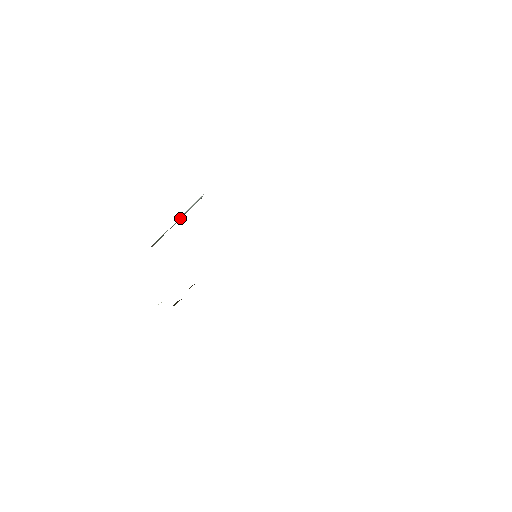
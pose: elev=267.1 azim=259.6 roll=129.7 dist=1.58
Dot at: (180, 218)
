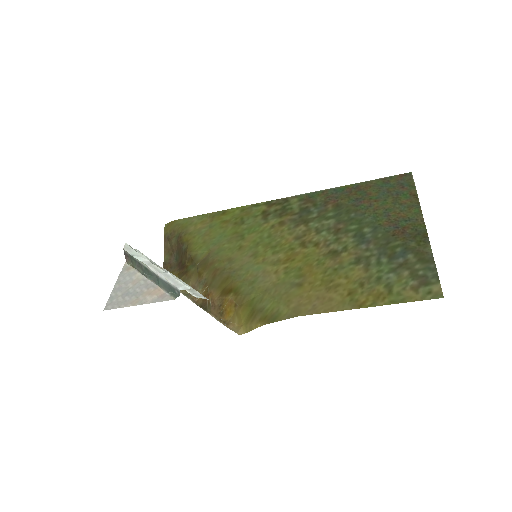
Dot at: (154, 274)
